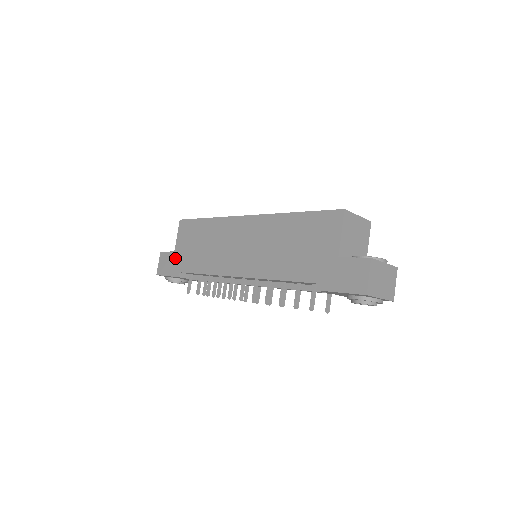
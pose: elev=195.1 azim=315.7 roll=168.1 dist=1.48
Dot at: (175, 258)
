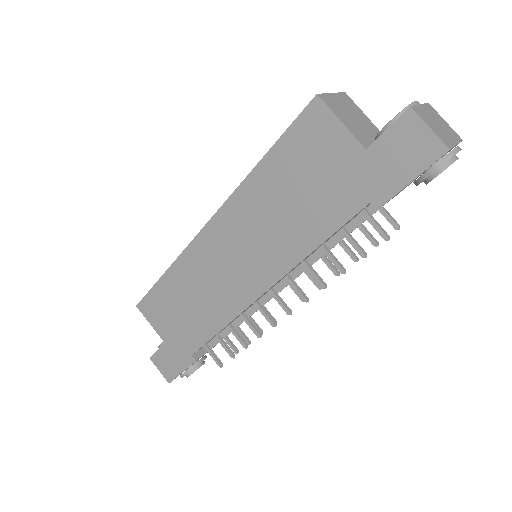
Dot at: (171, 347)
